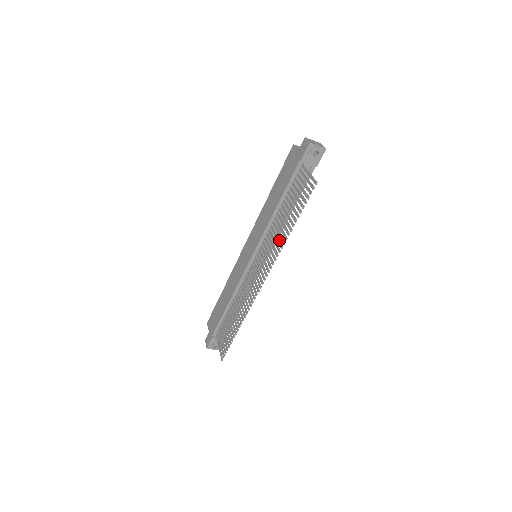
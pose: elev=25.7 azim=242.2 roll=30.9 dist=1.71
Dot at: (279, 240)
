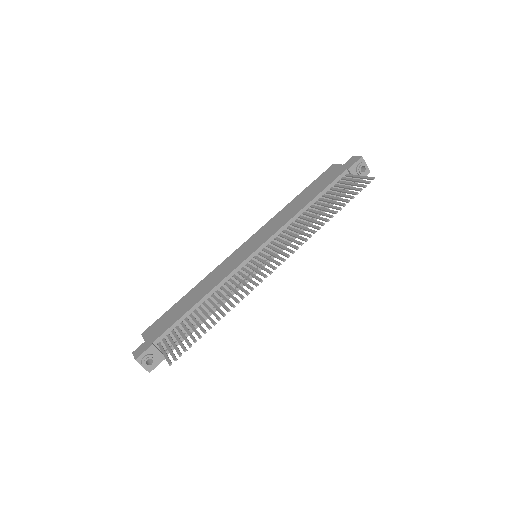
Dot at: occluded
